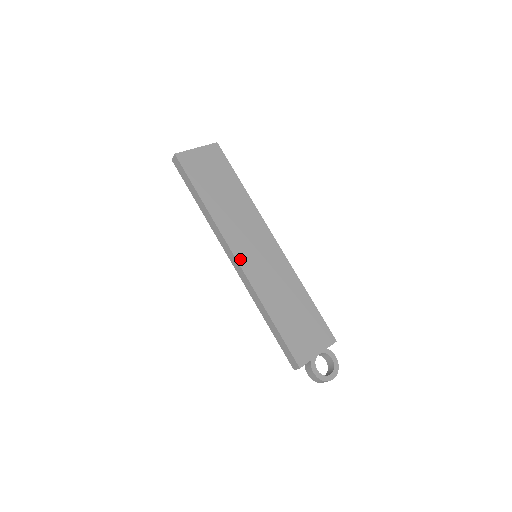
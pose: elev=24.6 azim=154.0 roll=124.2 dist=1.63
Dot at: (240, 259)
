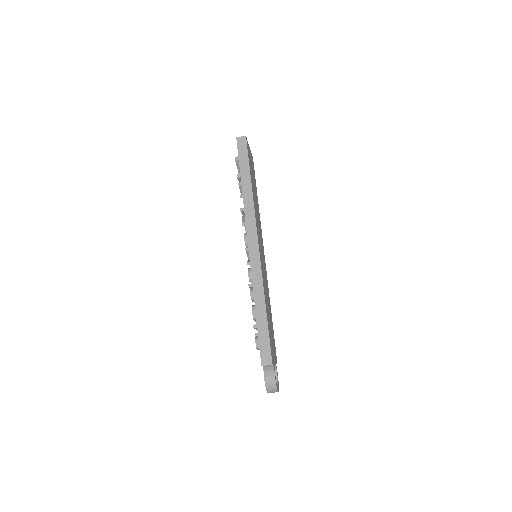
Dot at: (259, 247)
